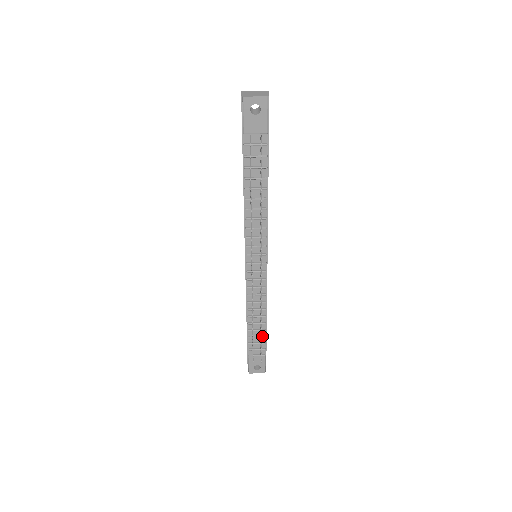
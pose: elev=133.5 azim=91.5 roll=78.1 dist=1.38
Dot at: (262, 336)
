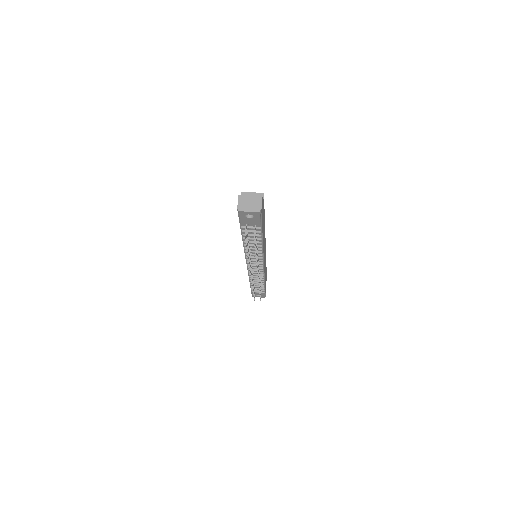
Dot at: (262, 287)
